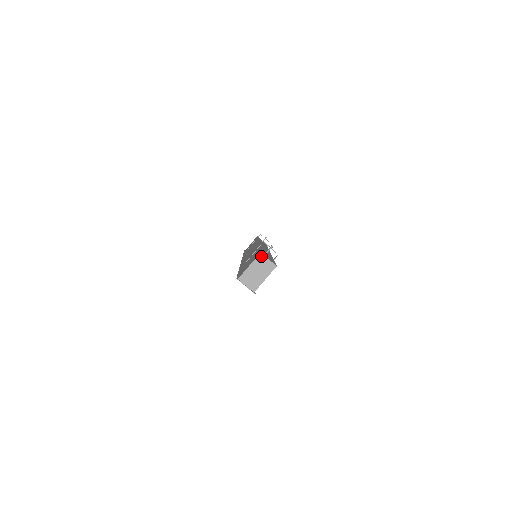
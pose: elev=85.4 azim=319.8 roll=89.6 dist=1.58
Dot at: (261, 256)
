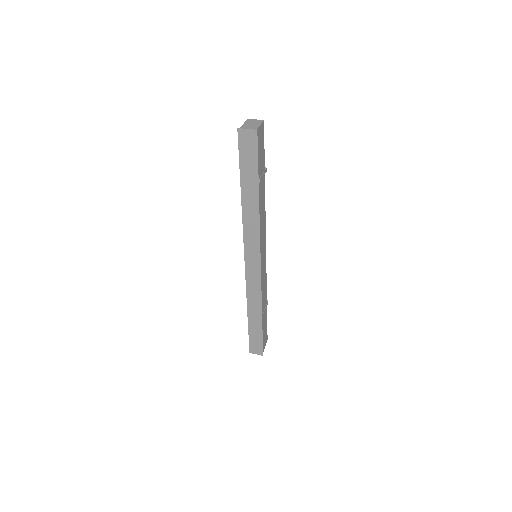
Dot at: (249, 120)
